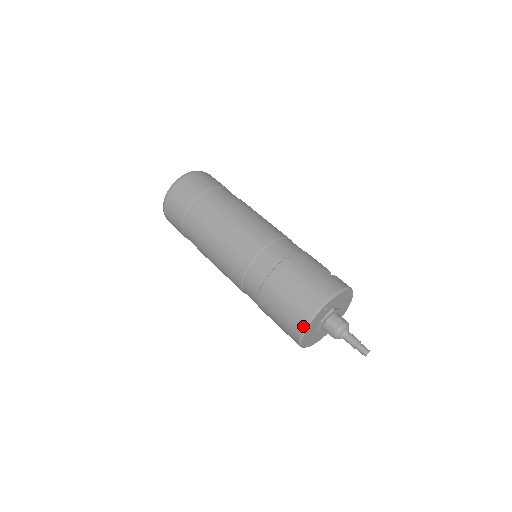
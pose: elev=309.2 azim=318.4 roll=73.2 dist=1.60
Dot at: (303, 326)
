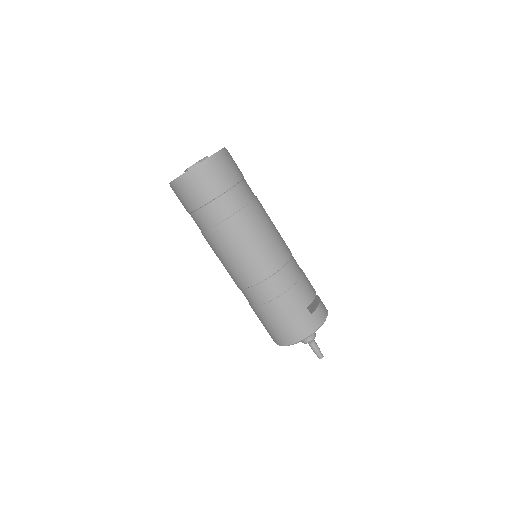
Dot at: (281, 345)
